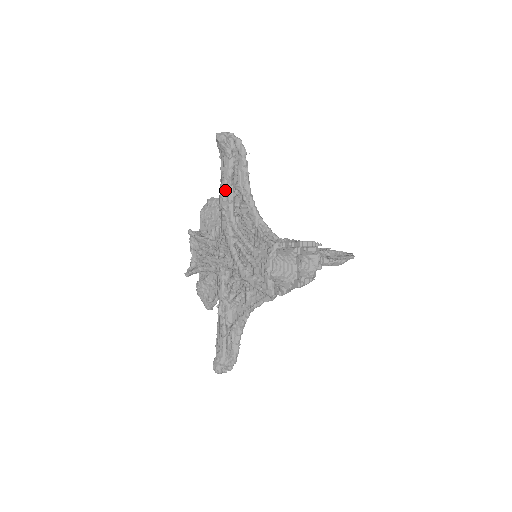
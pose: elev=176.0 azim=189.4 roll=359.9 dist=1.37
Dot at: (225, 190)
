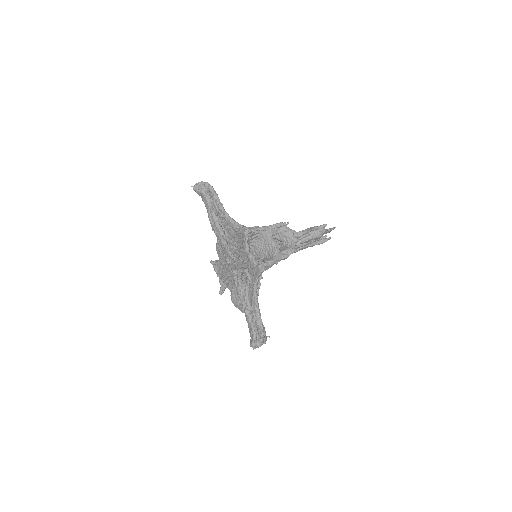
Dot at: (211, 218)
